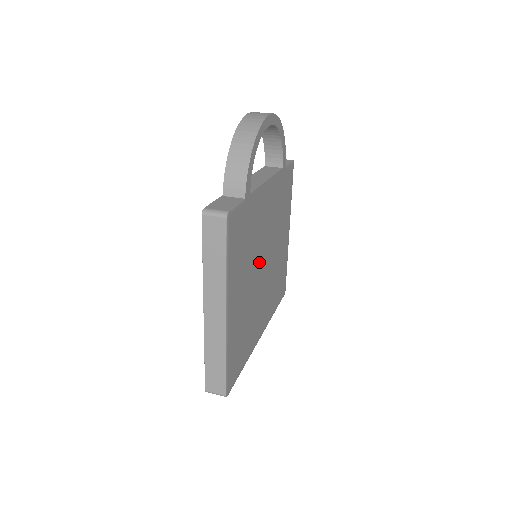
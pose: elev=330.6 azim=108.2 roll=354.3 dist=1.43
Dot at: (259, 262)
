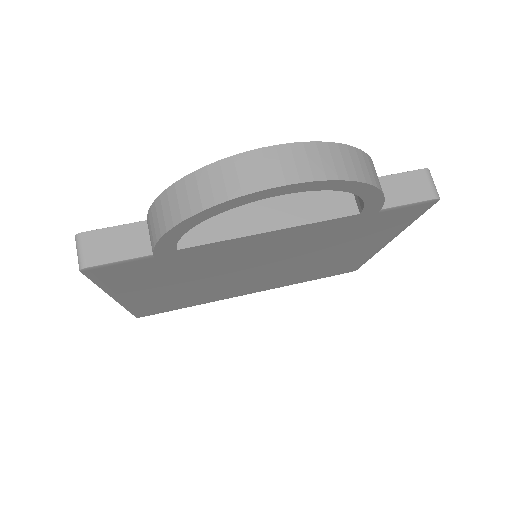
Dot at: (234, 272)
